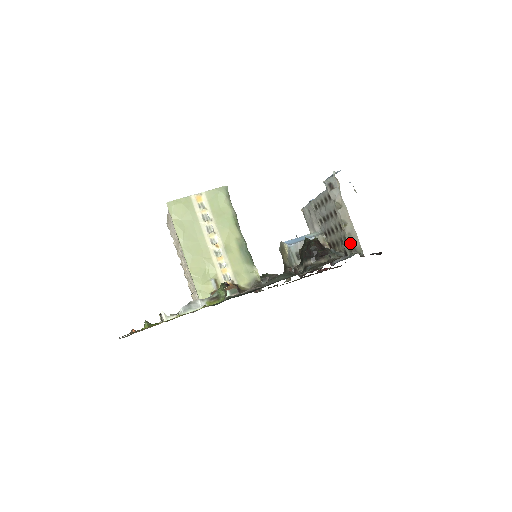
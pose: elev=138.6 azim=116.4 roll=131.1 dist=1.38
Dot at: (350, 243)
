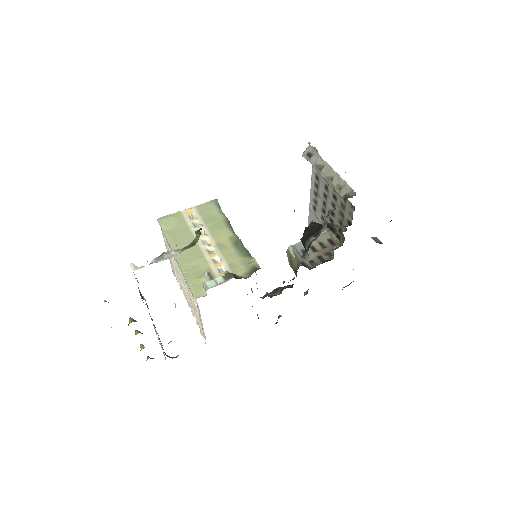
Dot at: (341, 193)
